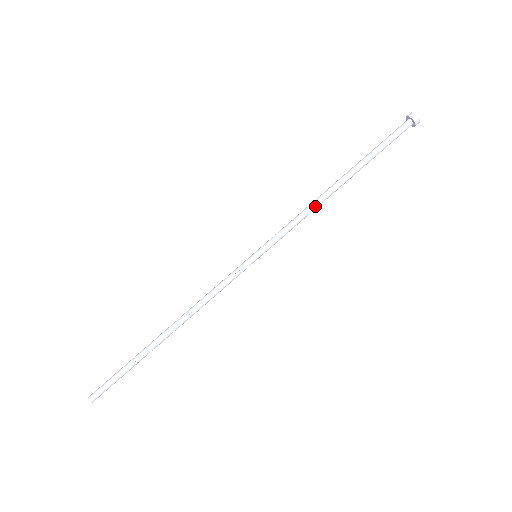
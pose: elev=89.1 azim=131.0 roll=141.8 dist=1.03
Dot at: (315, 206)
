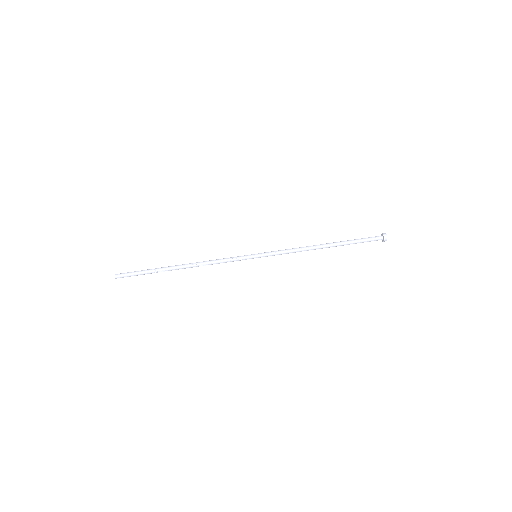
Dot at: occluded
